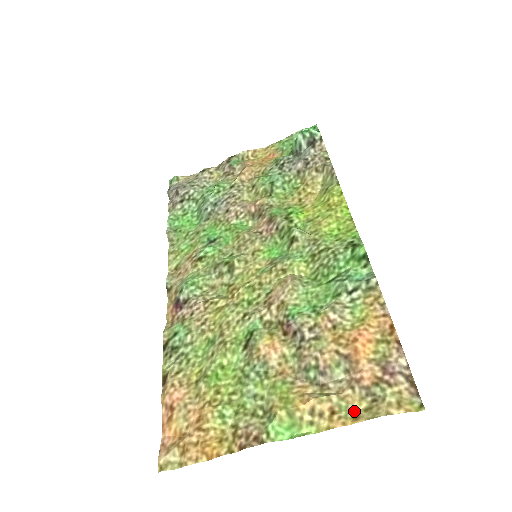
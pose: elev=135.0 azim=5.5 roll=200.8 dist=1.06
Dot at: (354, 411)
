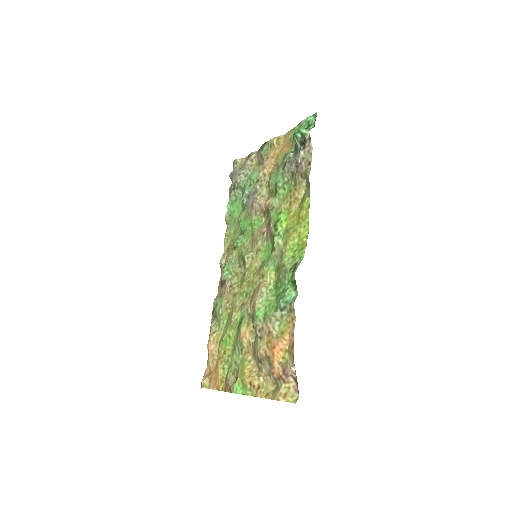
Dot at: (269, 390)
